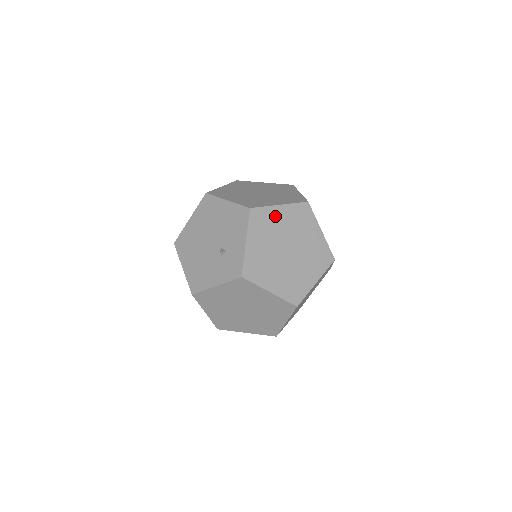
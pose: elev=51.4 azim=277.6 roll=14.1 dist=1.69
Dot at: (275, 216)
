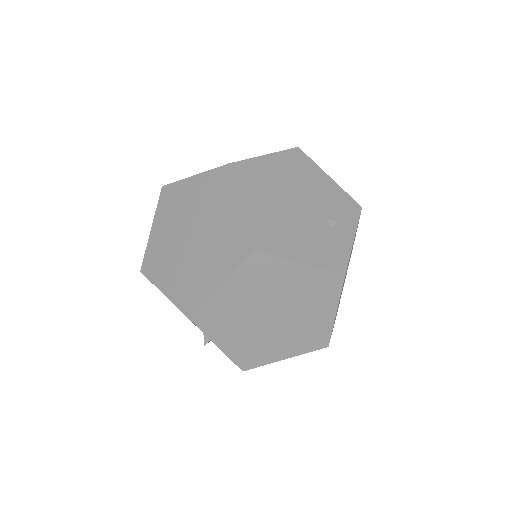
Dot at: (226, 301)
